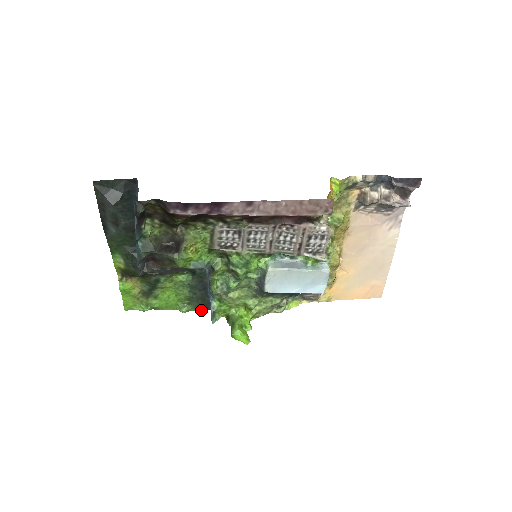
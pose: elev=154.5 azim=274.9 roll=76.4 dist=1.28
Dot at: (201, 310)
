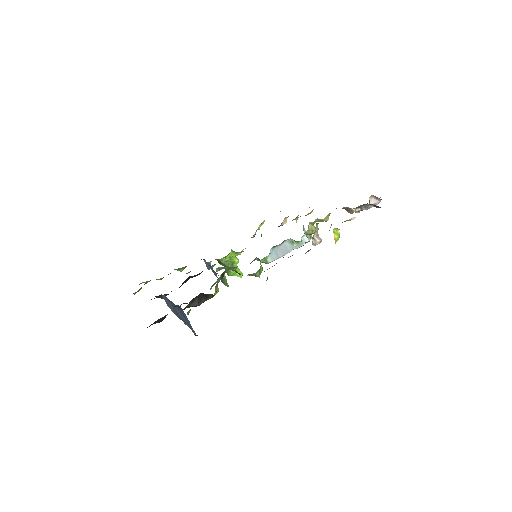
Dot at: occluded
